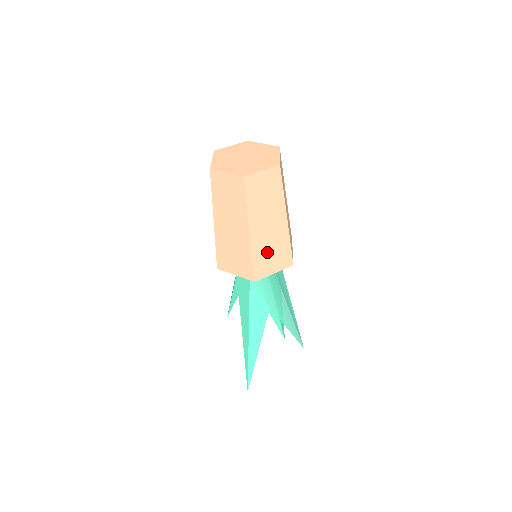
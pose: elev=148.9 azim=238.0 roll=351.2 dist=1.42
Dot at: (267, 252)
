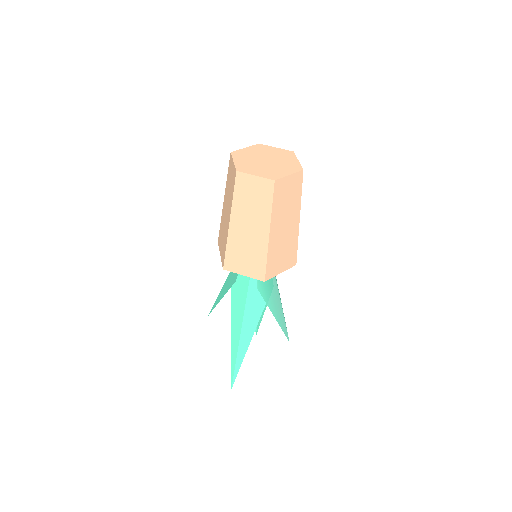
Dot at: (279, 253)
